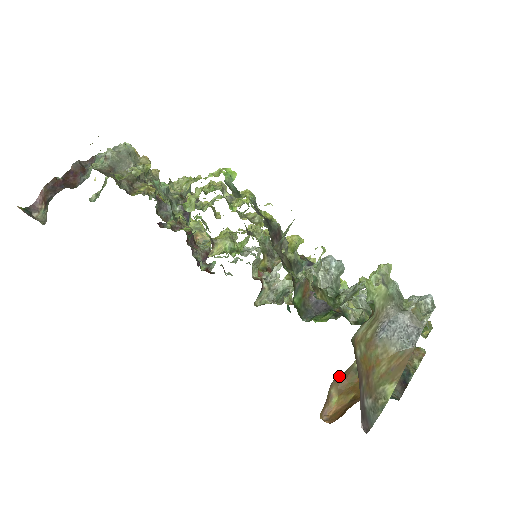
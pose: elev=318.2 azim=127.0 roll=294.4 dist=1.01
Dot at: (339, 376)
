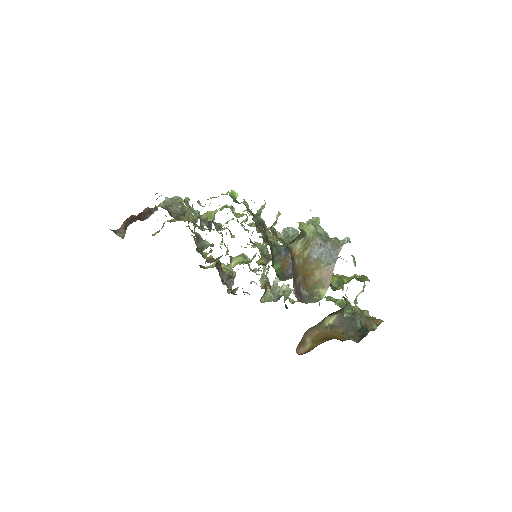
Dot at: (313, 330)
